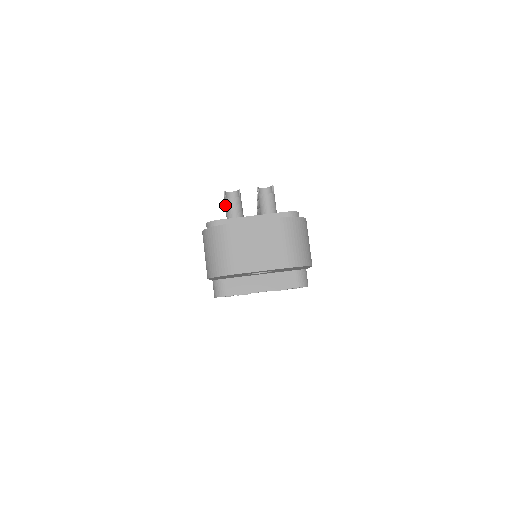
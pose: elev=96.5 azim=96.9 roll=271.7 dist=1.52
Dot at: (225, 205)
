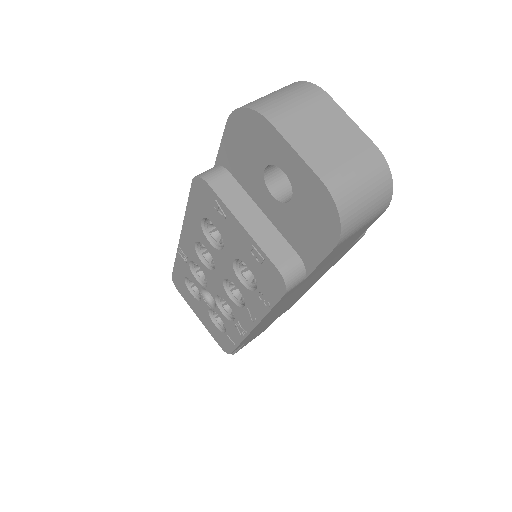
Dot at: occluded
